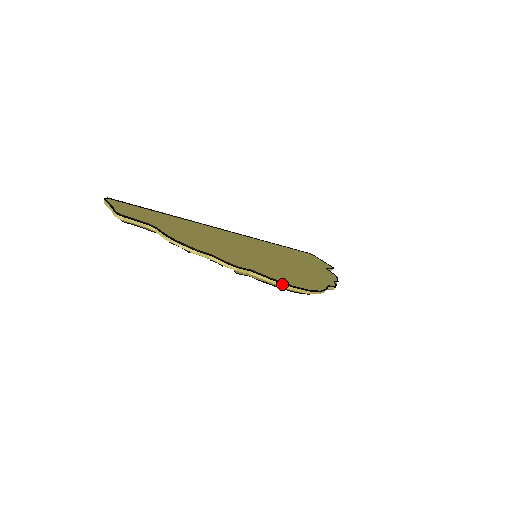
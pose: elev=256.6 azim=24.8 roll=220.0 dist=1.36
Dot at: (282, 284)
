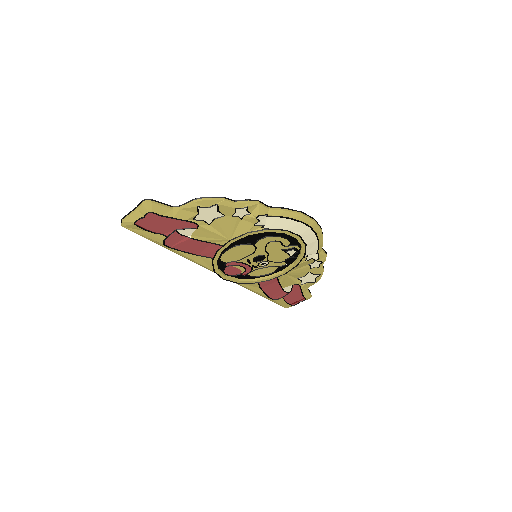
Dot at: (295, 211)
